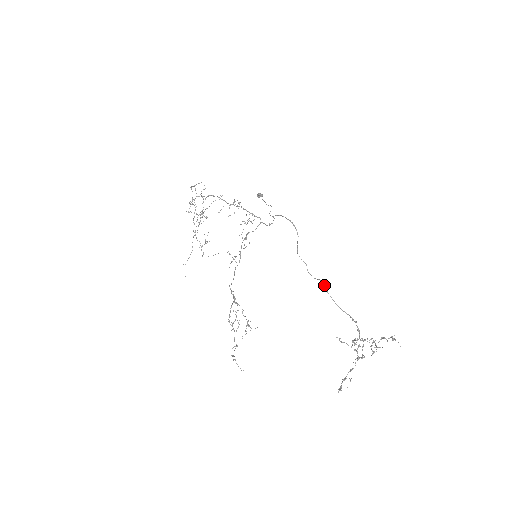
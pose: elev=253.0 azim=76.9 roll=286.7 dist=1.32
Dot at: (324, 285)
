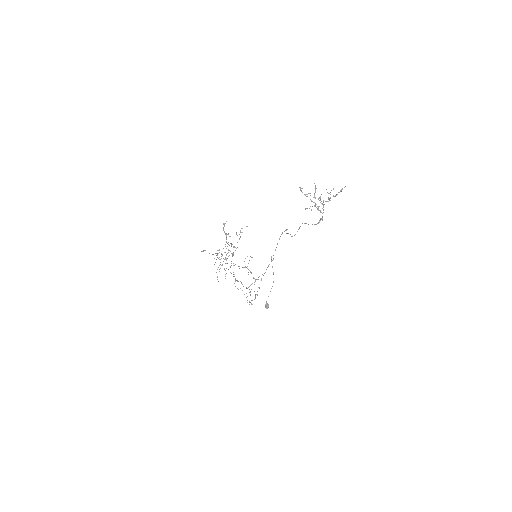
Dot at: occluded
